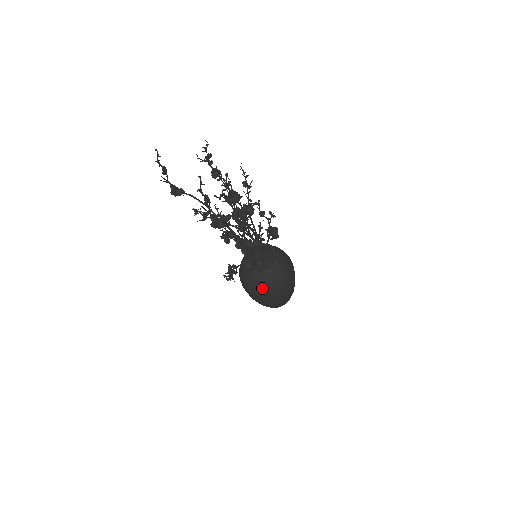
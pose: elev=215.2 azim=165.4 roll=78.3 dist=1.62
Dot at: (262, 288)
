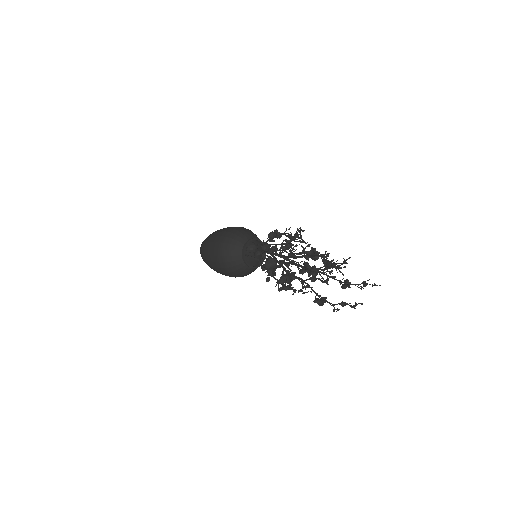
Dot at: occluded
